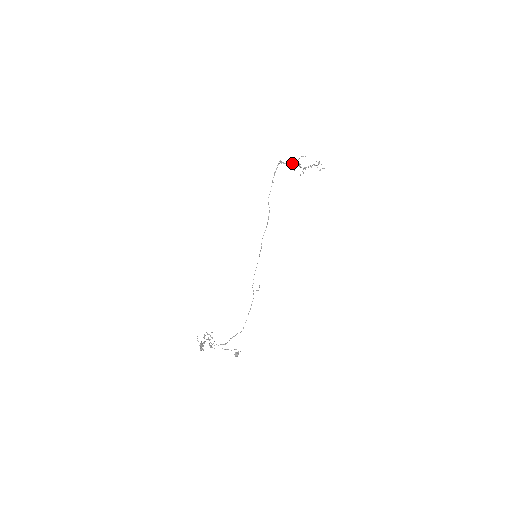
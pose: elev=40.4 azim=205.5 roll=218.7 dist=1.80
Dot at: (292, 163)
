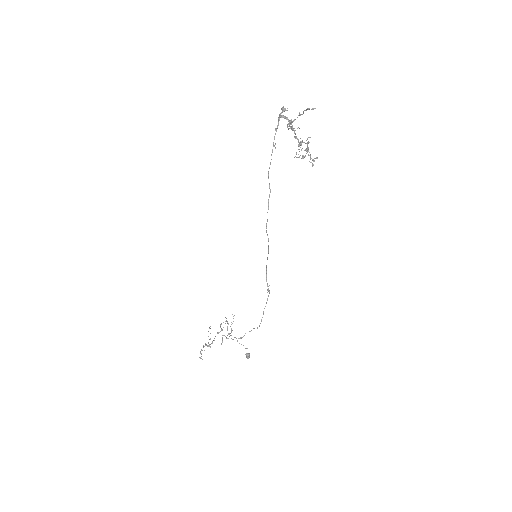
Dot at: (287, 127)
